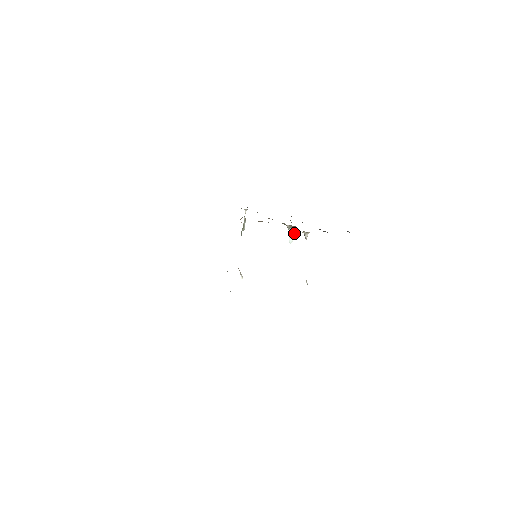
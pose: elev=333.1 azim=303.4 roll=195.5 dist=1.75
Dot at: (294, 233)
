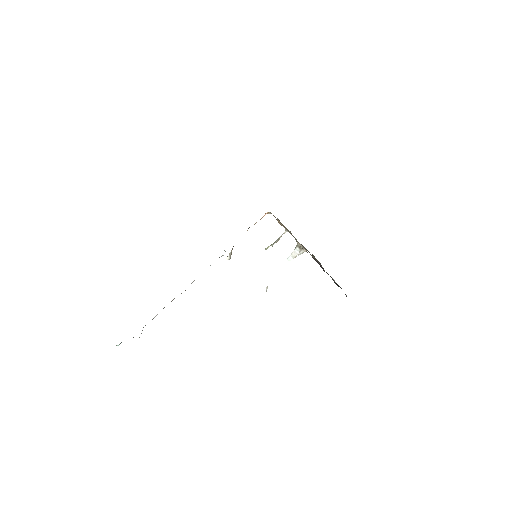
Dot at: occluded
